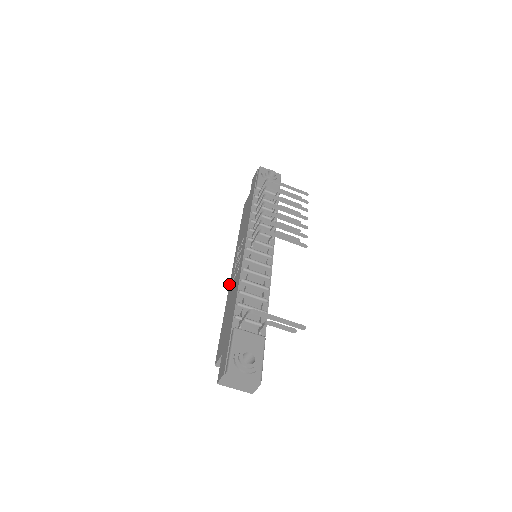
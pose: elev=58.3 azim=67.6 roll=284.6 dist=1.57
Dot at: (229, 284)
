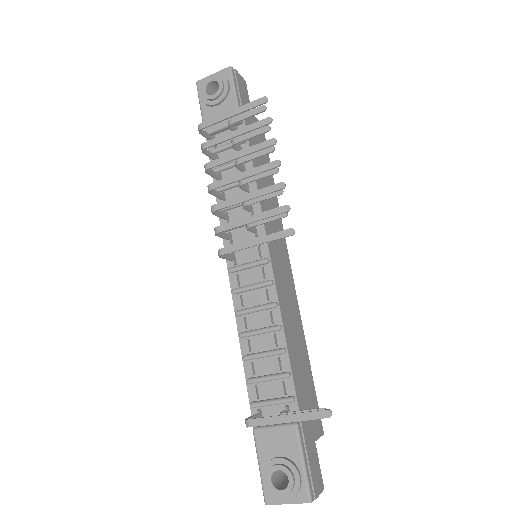
Dot at: occluded
